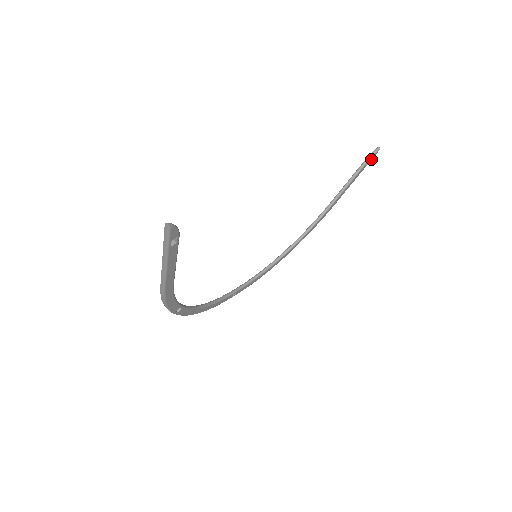
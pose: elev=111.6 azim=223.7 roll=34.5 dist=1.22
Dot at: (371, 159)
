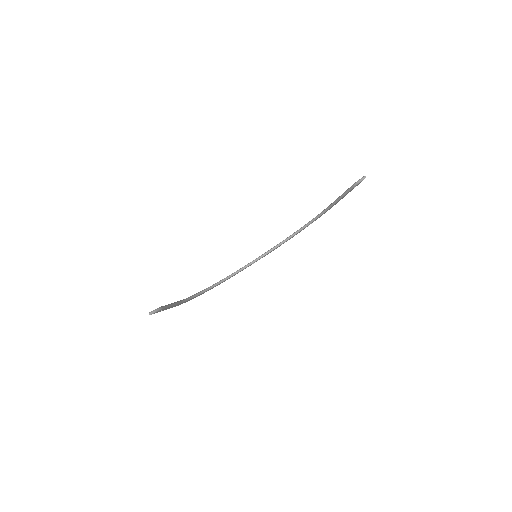
Dot at: (358, 184)
